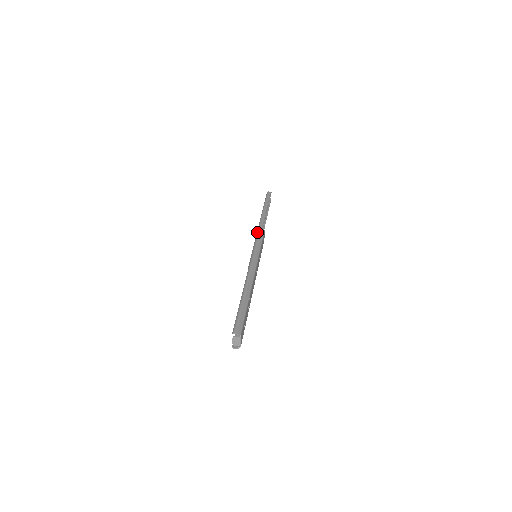
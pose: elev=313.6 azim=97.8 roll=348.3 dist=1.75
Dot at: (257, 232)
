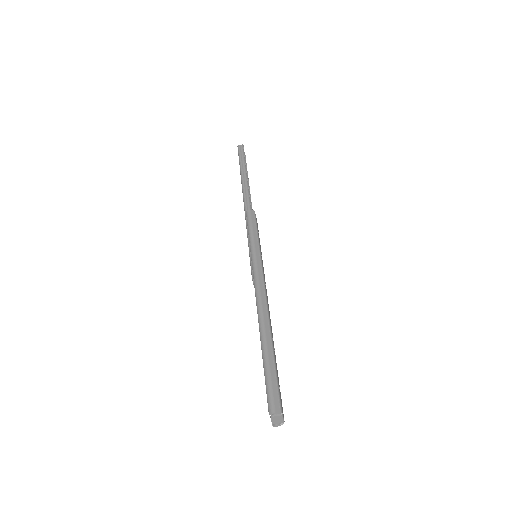
Dot at: (246, 218)
